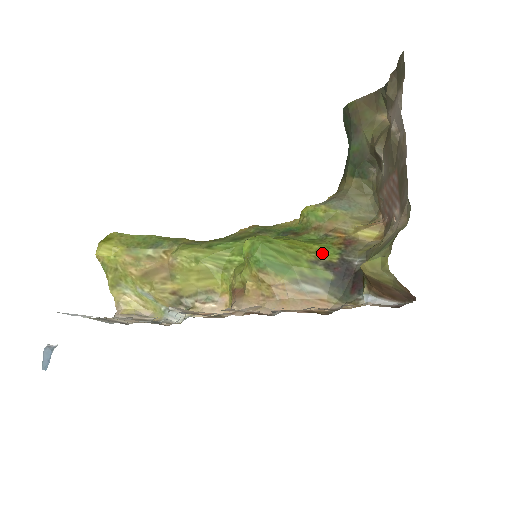
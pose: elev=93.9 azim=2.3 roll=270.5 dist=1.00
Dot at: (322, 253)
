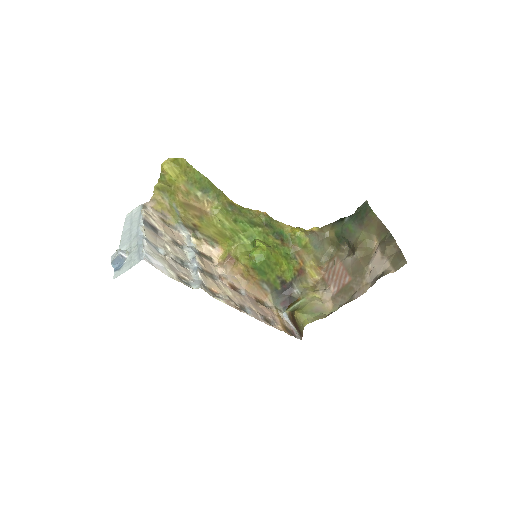
Dot at: (286, 274)
